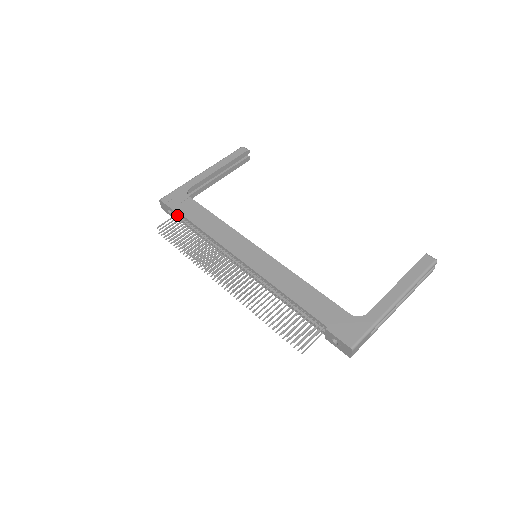
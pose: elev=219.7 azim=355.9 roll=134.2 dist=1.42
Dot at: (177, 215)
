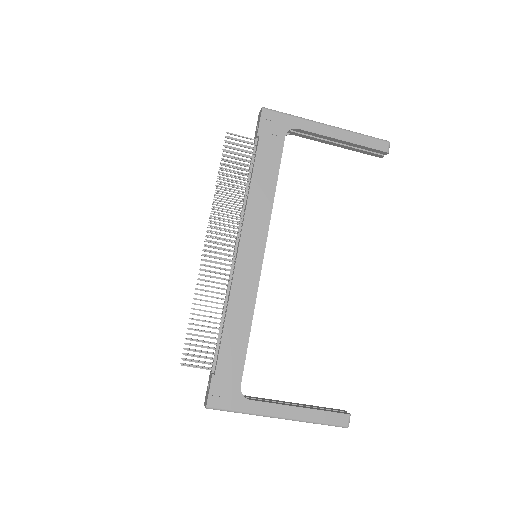
Dot at: (257, 140)
